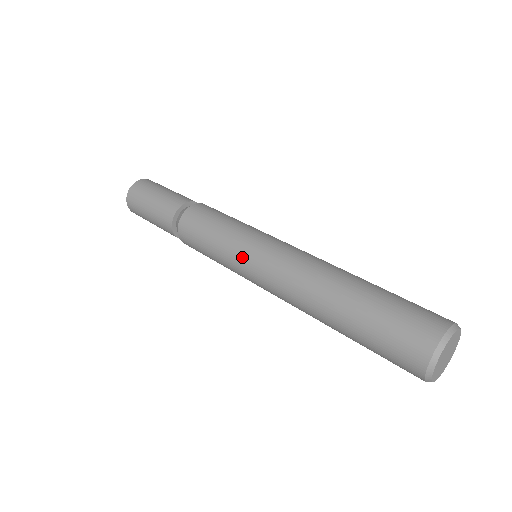
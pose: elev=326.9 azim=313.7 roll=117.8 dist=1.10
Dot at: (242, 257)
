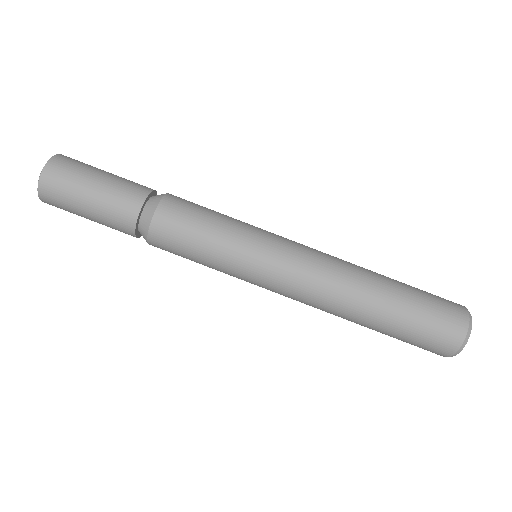
Dot at: occluded
